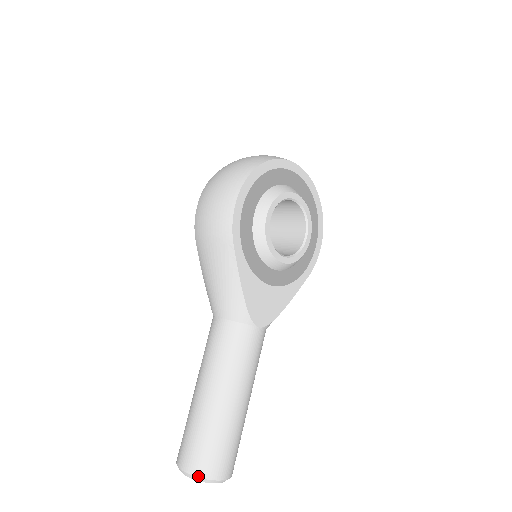
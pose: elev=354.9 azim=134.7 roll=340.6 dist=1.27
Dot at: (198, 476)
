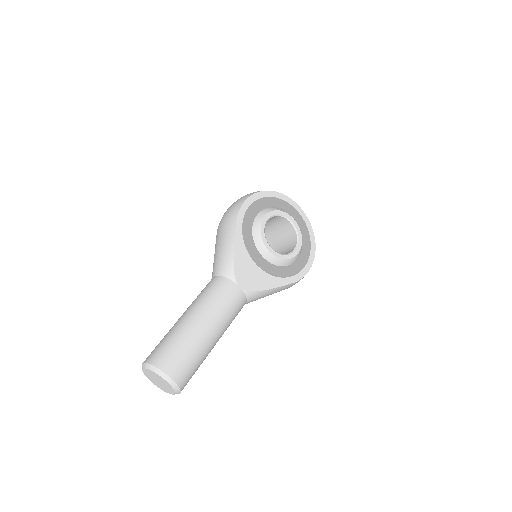
Dot at: (153, 364)
